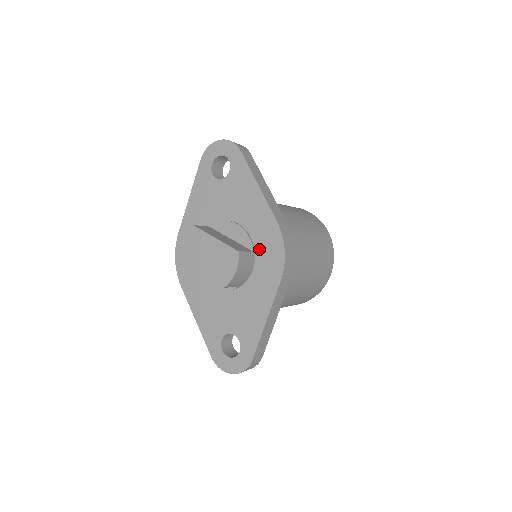
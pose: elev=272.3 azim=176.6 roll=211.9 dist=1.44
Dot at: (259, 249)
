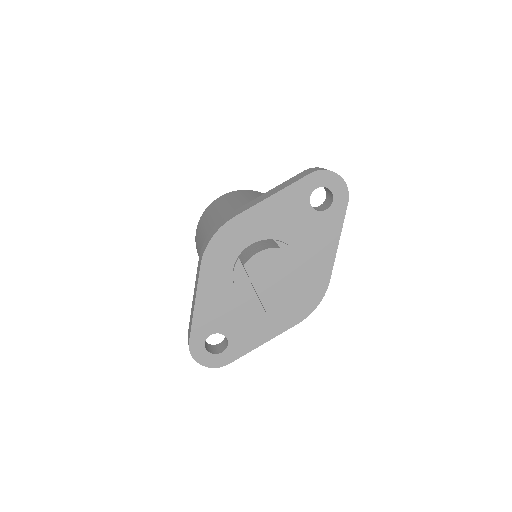
Dot at: (300, 290)
